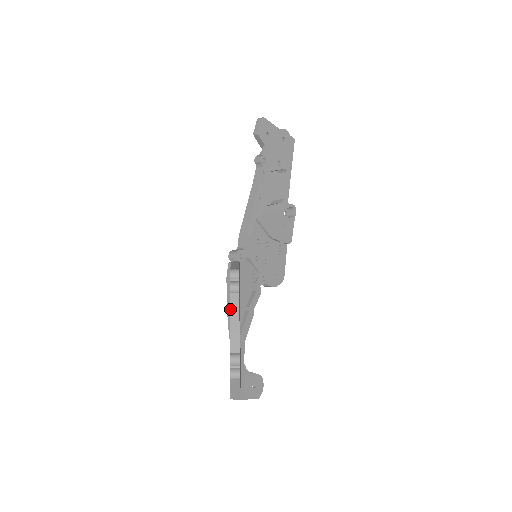
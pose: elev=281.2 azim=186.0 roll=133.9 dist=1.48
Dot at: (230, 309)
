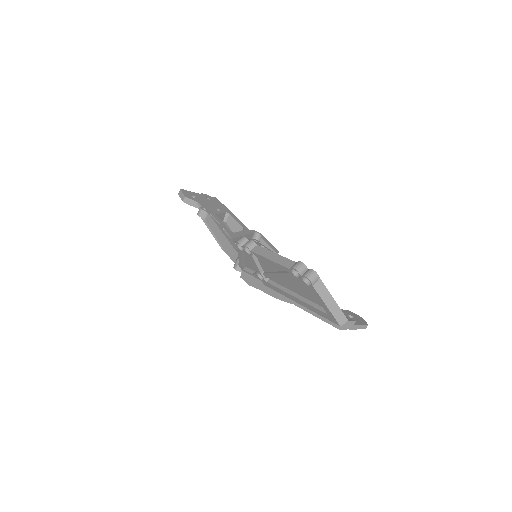
Dot at: (260, 255)
